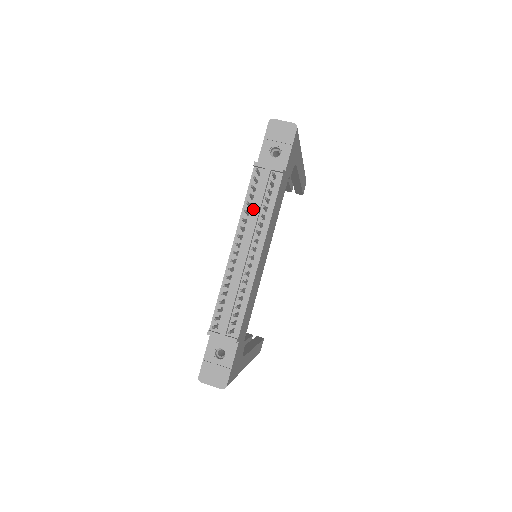
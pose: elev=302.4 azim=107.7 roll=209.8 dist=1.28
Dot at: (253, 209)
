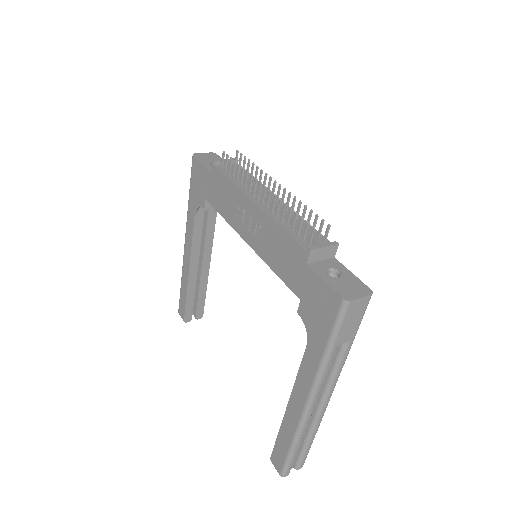
Dot at: occluded
